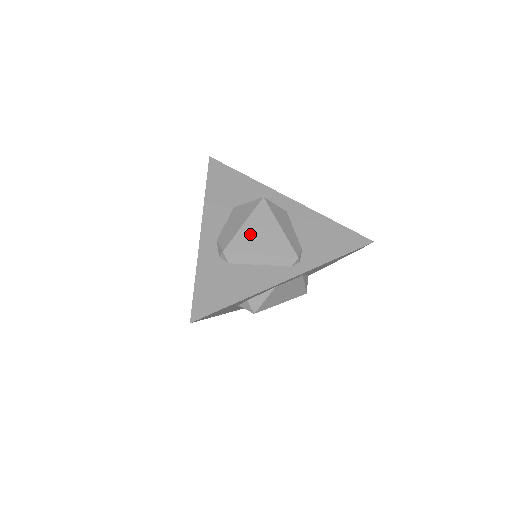
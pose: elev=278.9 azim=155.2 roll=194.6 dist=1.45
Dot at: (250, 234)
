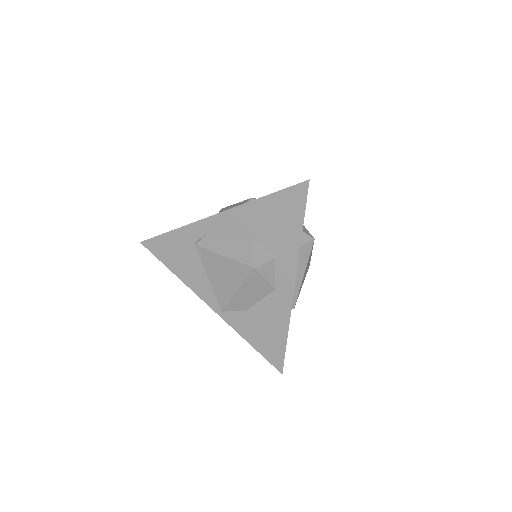
Dot at: occluded
